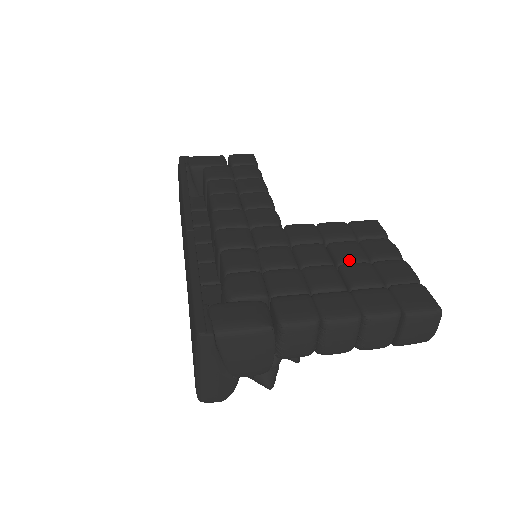
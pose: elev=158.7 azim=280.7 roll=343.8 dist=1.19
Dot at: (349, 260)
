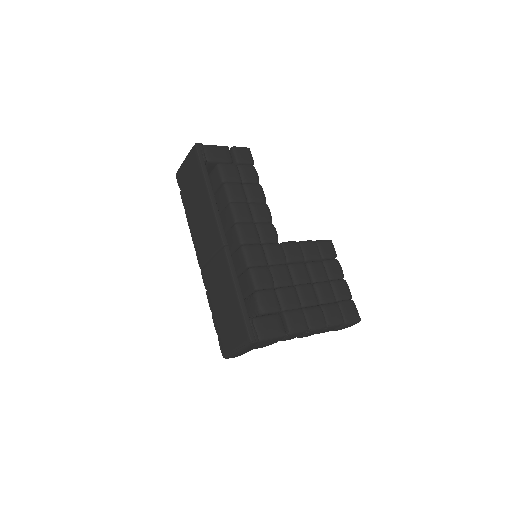
Dot at: (319, 280)
